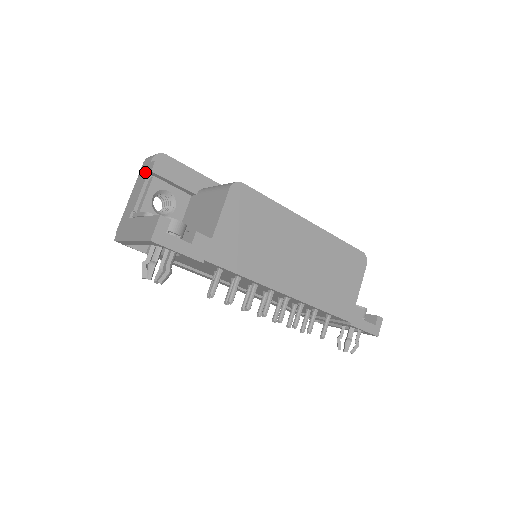
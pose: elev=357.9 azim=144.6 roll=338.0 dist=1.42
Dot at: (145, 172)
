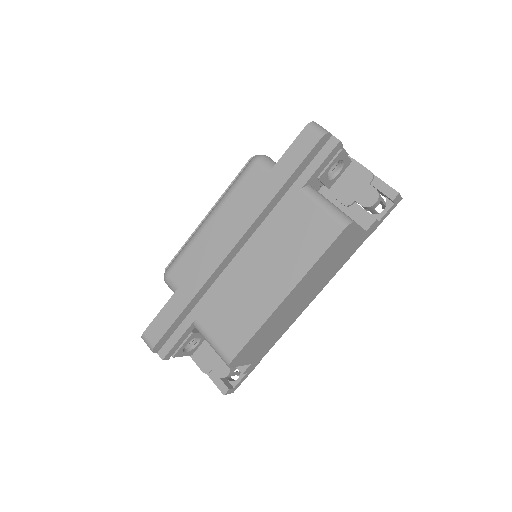
Dot at: occluded
